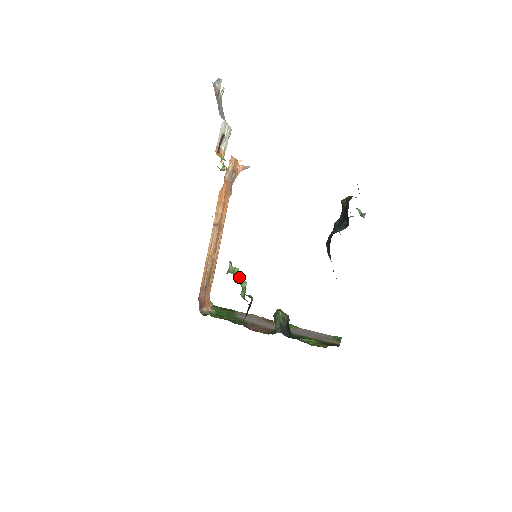
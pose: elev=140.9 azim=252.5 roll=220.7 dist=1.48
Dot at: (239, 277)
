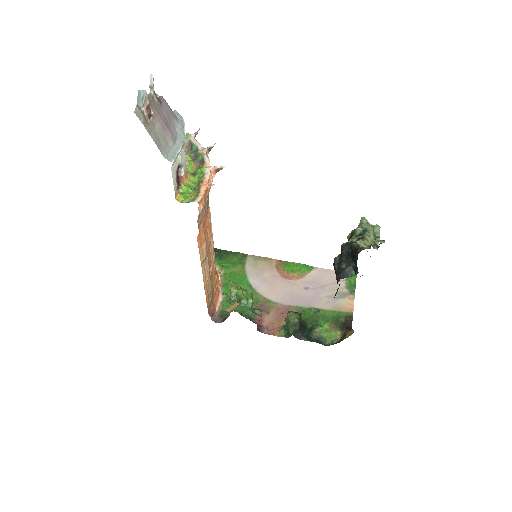
Dot at: (243, 297)
